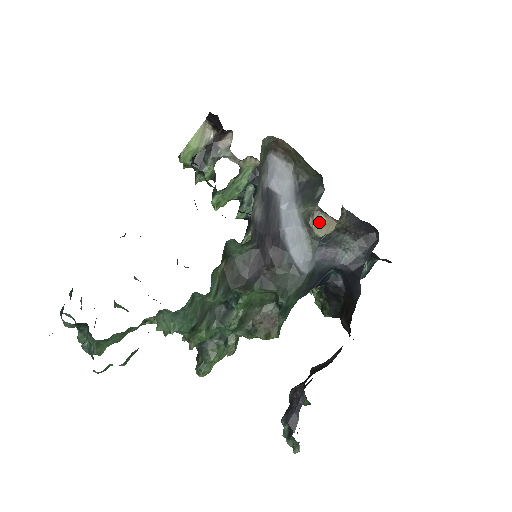
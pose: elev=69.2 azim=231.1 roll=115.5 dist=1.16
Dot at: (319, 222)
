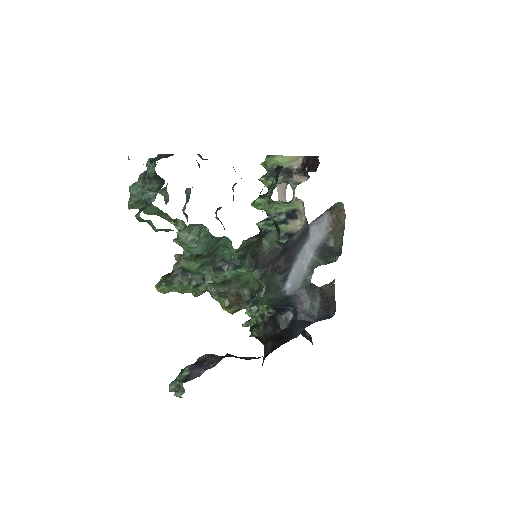
Dot at: occluded
